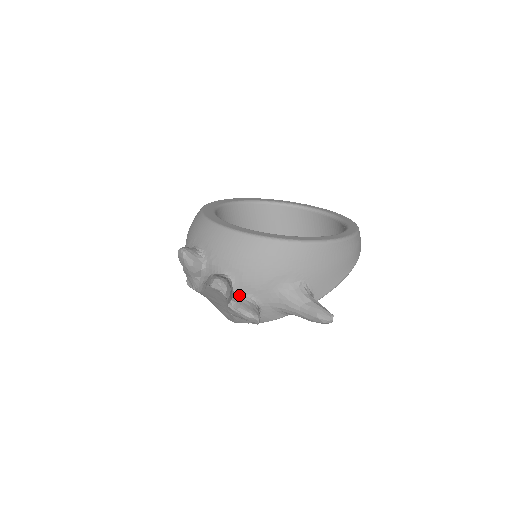
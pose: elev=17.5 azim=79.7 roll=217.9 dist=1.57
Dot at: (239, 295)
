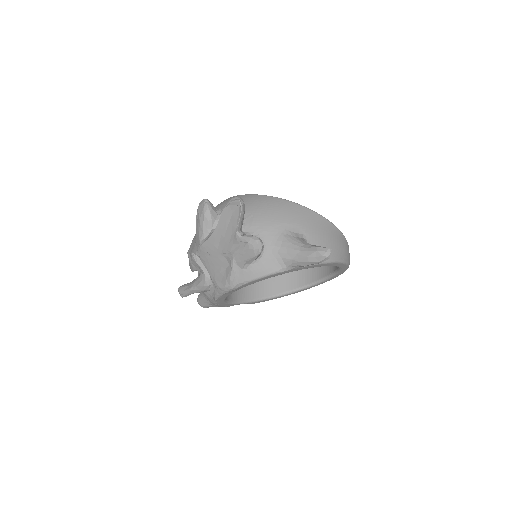
Dot at: (246, 234)
